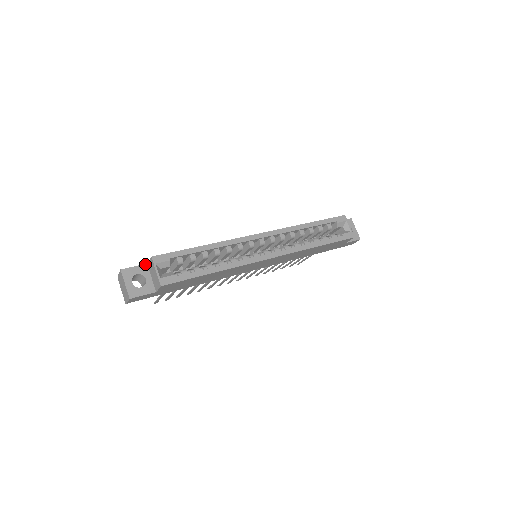
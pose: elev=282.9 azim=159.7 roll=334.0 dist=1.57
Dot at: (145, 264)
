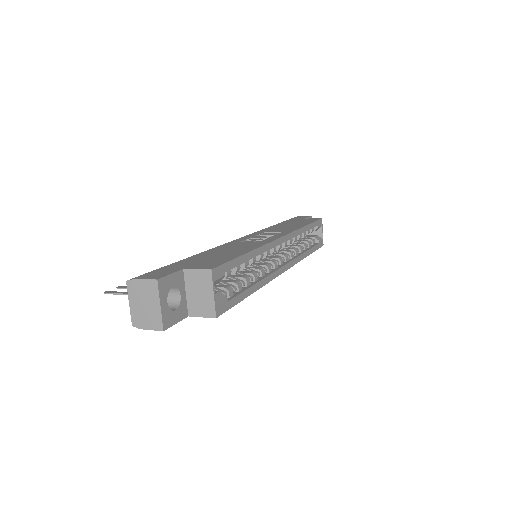
Dot at: (181, 270)
